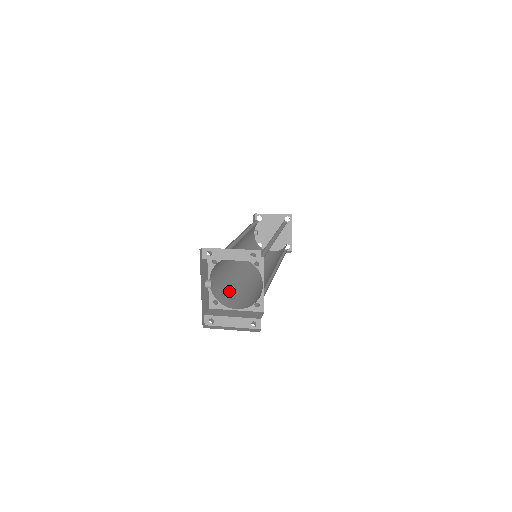
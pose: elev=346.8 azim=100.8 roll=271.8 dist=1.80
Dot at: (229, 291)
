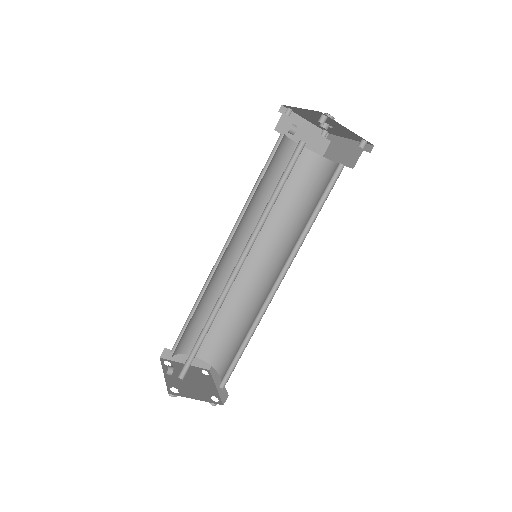
Dot at: occluded
